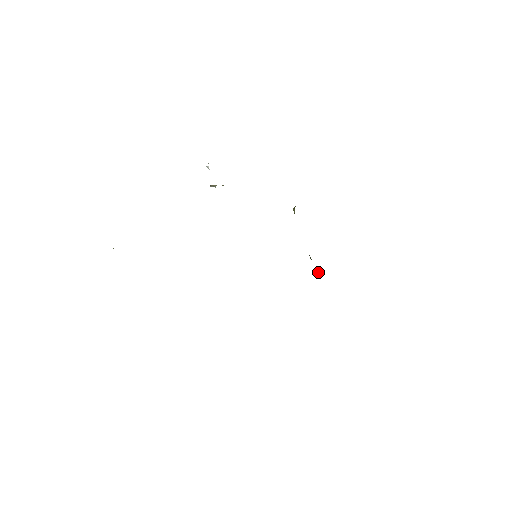
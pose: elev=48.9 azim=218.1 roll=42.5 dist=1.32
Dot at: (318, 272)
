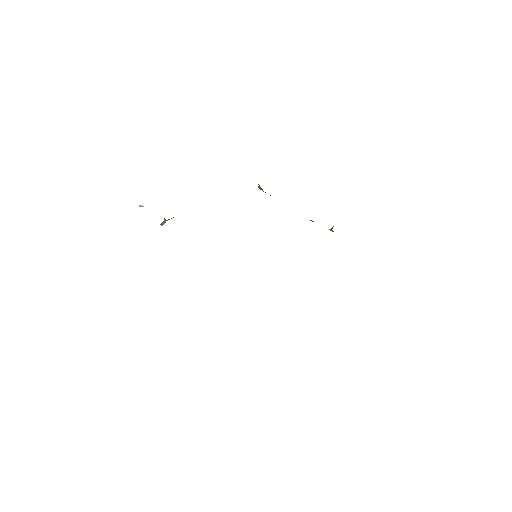
Dot at: (330, 229)
